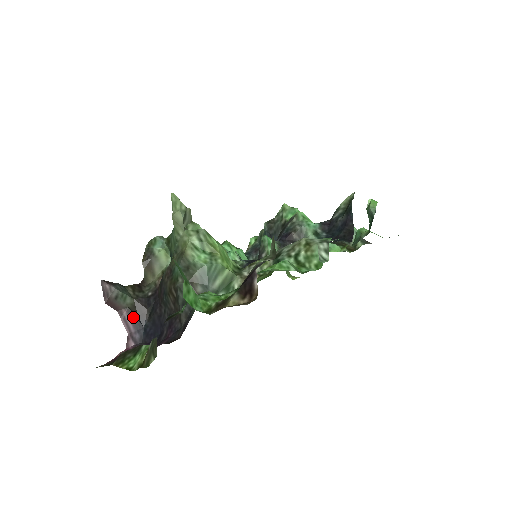
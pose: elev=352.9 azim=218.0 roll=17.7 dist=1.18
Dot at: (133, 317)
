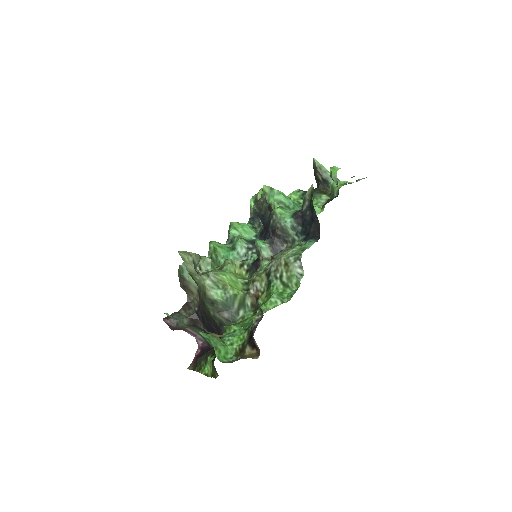
Dot at: (193, 328)
